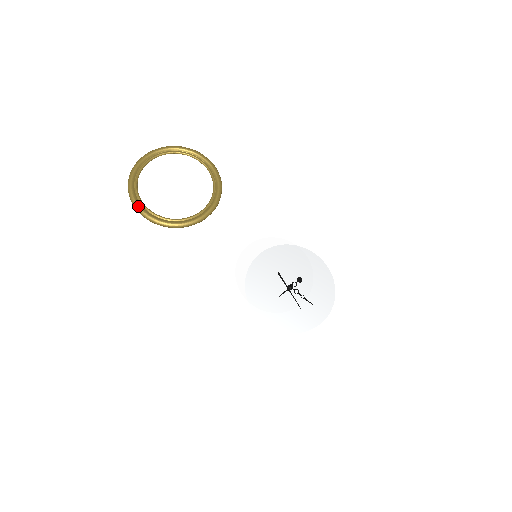
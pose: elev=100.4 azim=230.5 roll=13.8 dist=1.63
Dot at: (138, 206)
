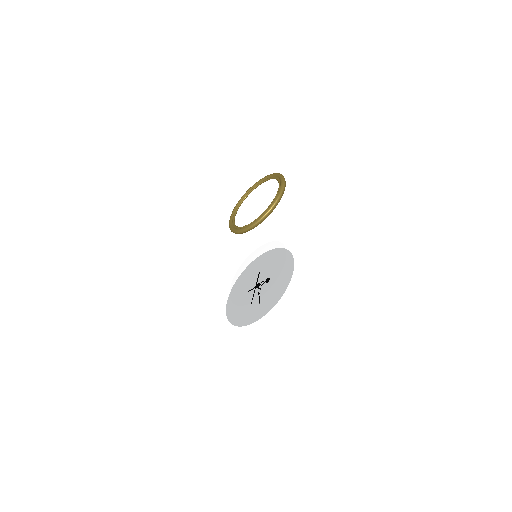
Dot at: (230, 218)
